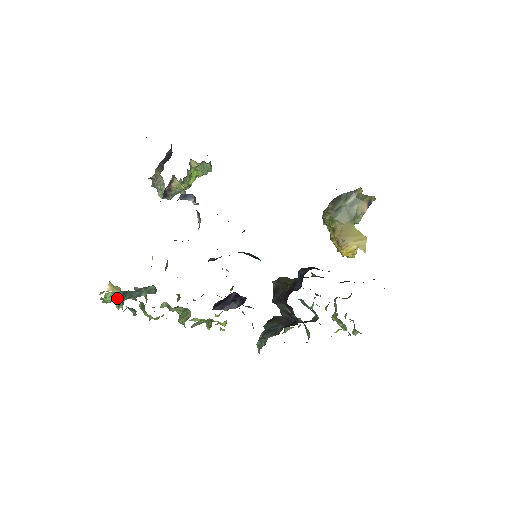
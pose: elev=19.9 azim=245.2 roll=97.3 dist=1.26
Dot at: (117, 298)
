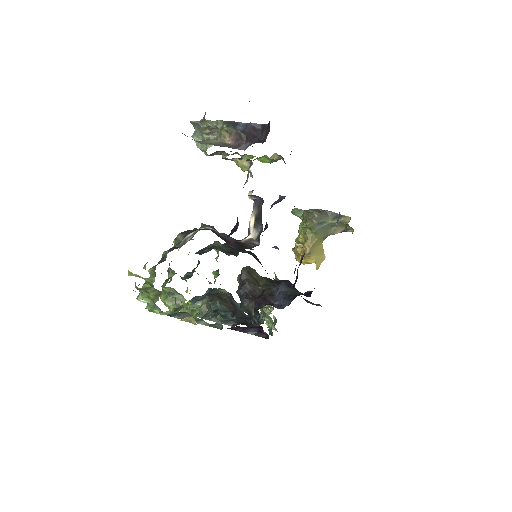
Dot at: (169, 314)
